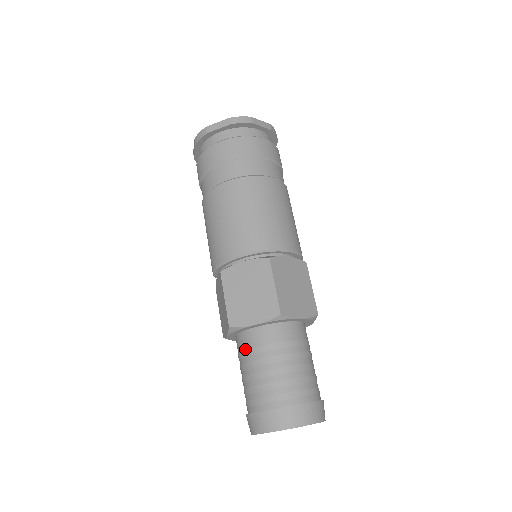
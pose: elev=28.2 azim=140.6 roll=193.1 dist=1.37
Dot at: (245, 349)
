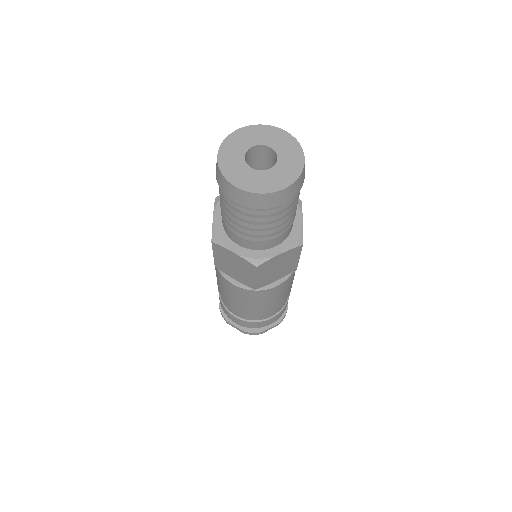
Dot at: occluded
